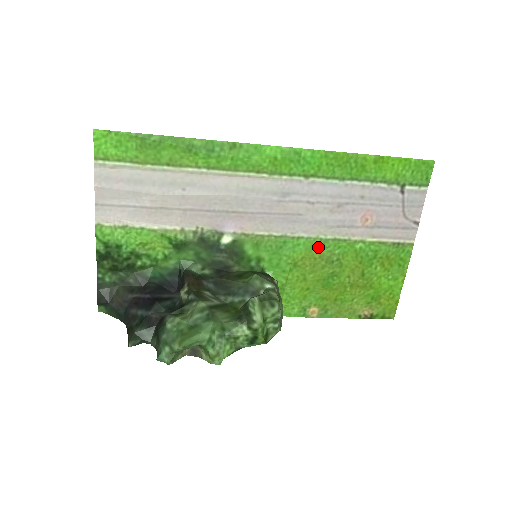
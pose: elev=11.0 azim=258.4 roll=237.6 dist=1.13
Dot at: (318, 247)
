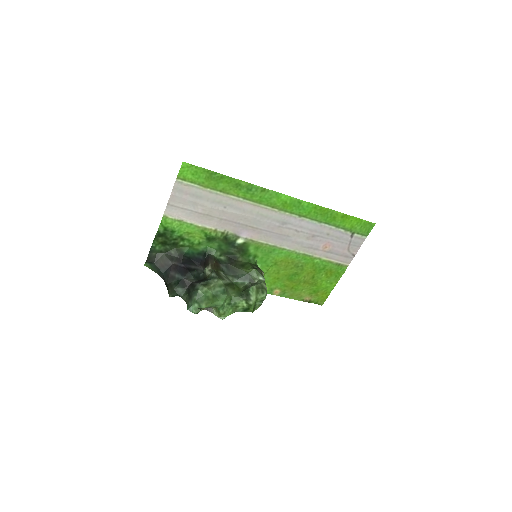
Dot at: (293, 256)
